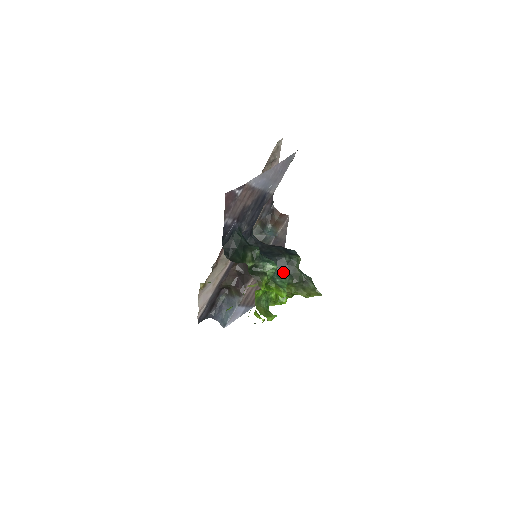
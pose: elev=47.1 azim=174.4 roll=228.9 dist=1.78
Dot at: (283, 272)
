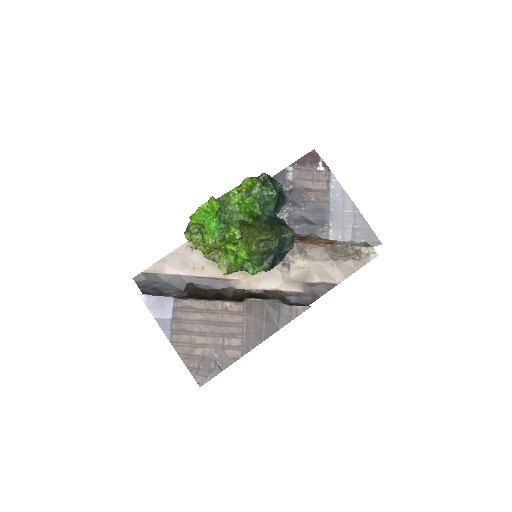
Dot at: (269, 218)
